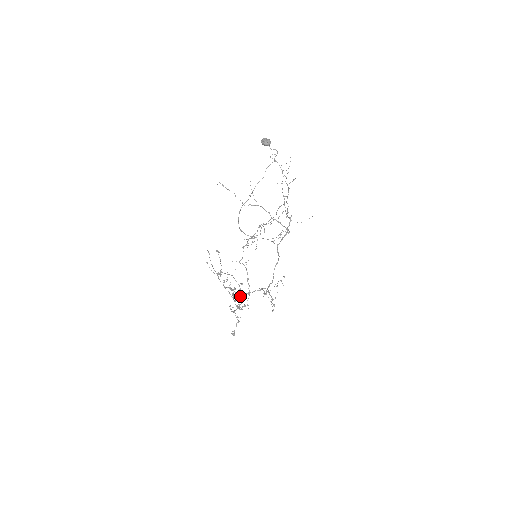
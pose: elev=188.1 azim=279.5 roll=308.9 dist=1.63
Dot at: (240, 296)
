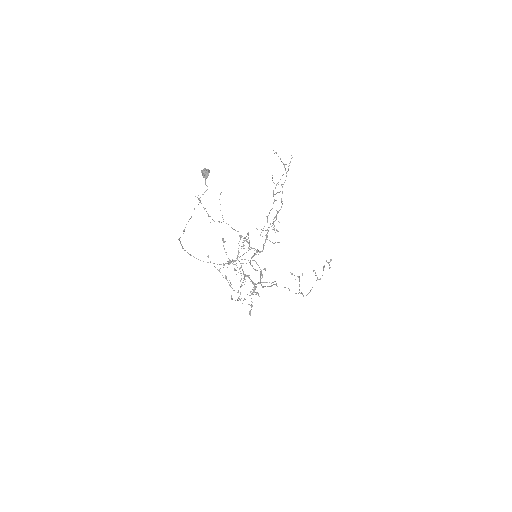
Dot at: occluded
